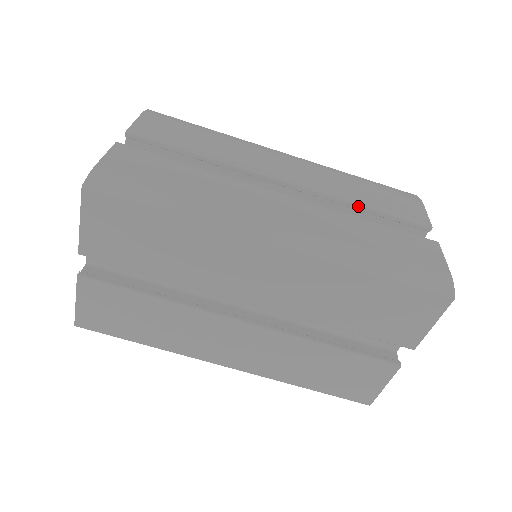
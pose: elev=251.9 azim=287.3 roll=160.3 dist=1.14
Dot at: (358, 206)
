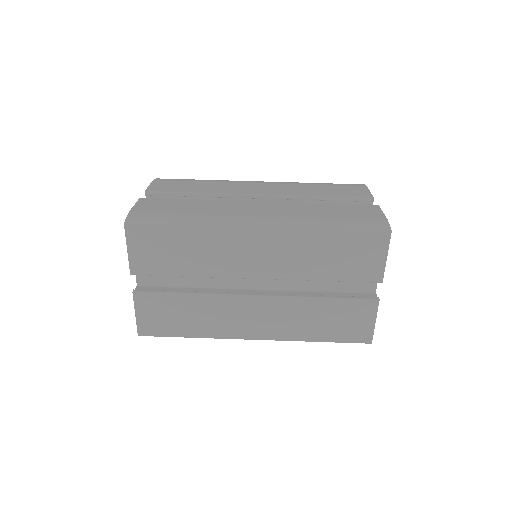
Dot at: (316, 198)
